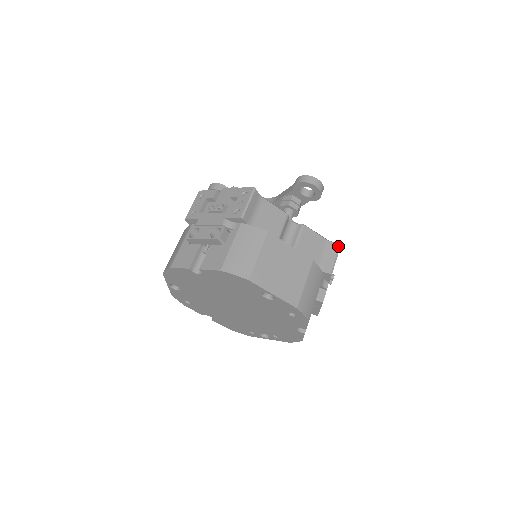
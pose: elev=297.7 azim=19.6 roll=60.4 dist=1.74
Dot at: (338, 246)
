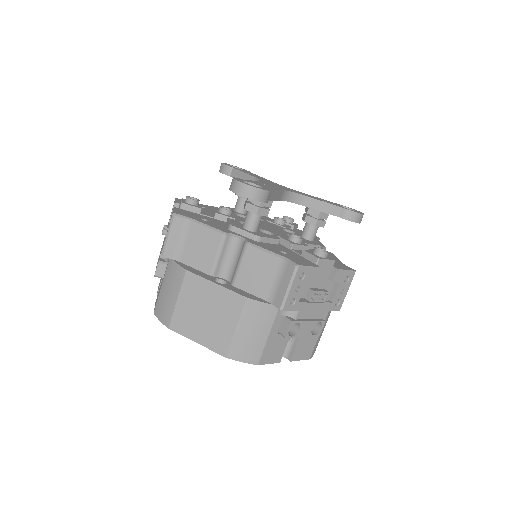
Dot at: (293, 269)
